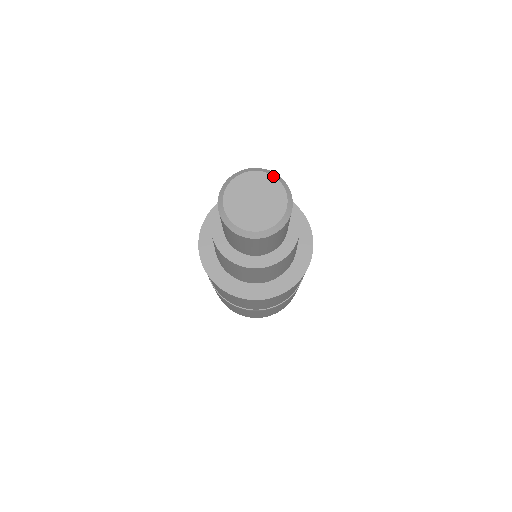
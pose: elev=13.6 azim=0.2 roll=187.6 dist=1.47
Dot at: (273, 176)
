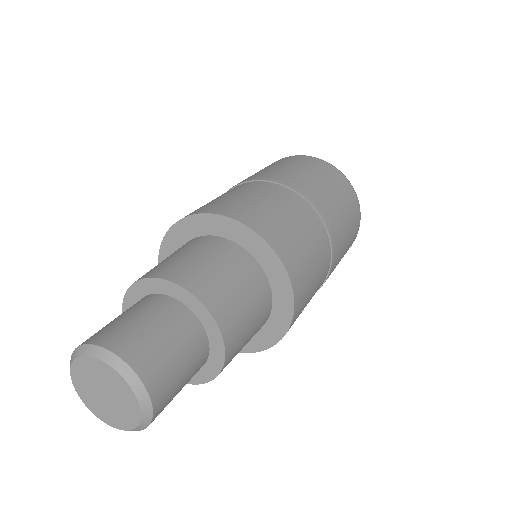
Dot at: (139, 406)
